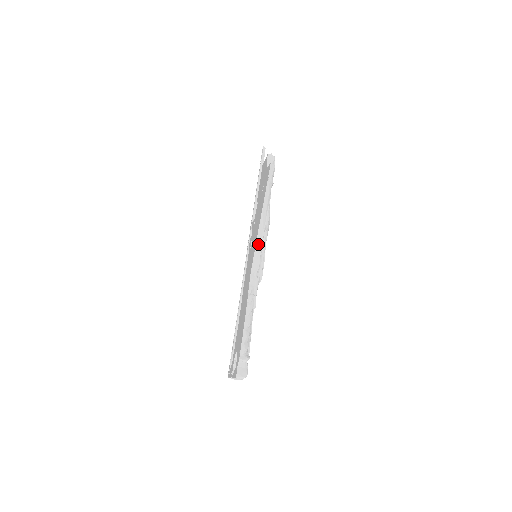
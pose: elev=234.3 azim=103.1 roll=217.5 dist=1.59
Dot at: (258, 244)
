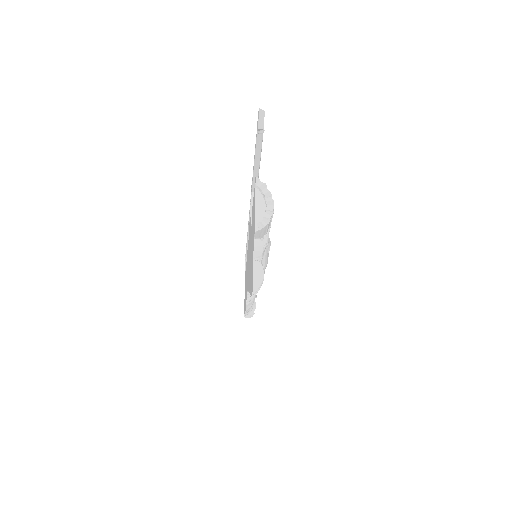
Dot at: occluded
